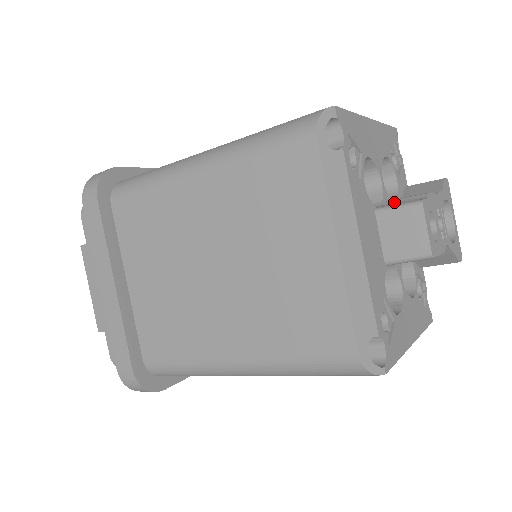
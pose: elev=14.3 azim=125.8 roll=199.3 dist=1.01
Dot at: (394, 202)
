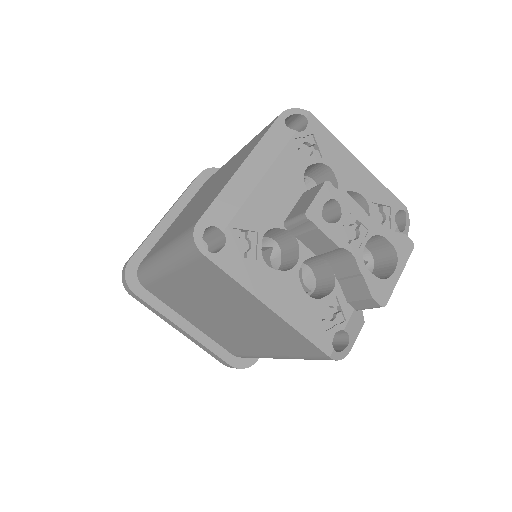
Dot at: occluded
